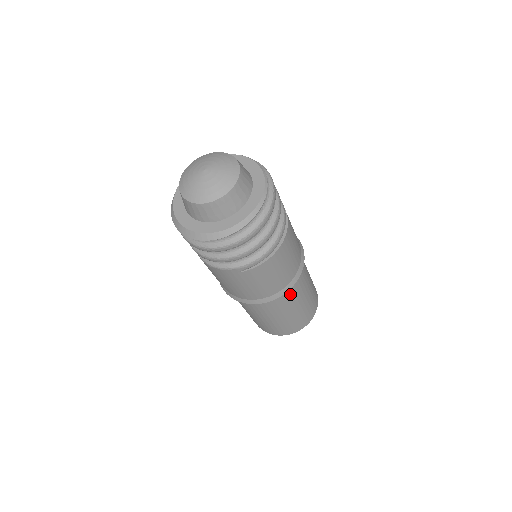
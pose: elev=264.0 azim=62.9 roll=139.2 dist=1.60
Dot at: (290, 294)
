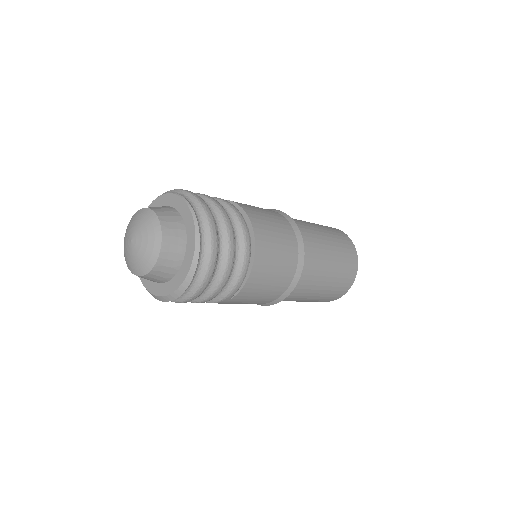
Dot at: (306, 279)
